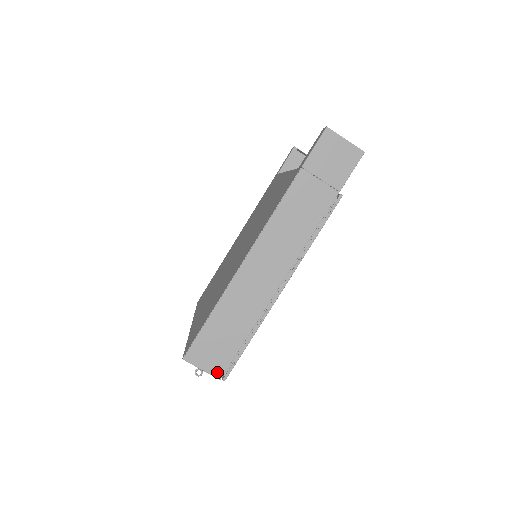
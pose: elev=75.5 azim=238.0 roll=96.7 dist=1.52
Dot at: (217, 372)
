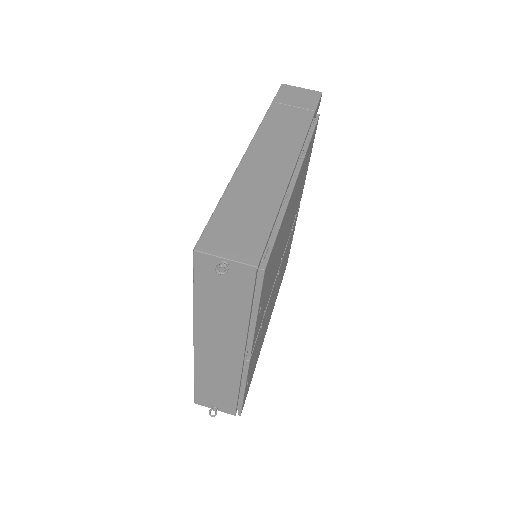
Dot at: (249, 259)
